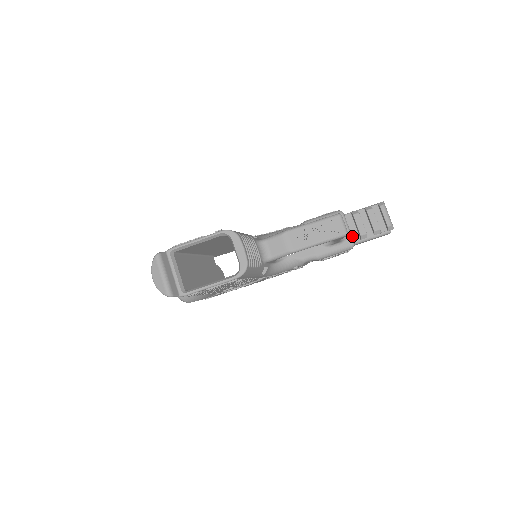
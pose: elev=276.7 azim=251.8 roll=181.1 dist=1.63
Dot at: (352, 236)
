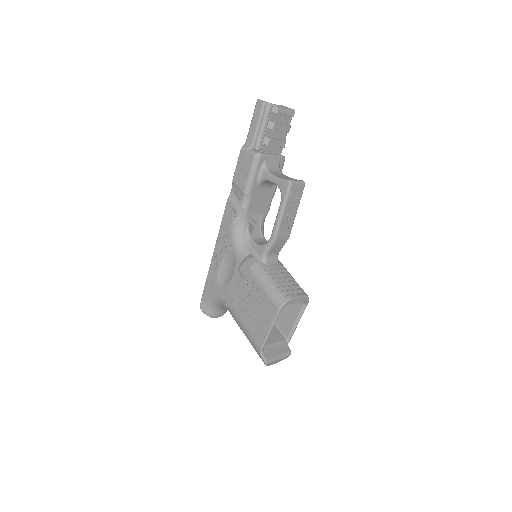
Dot at: (277, 154)
